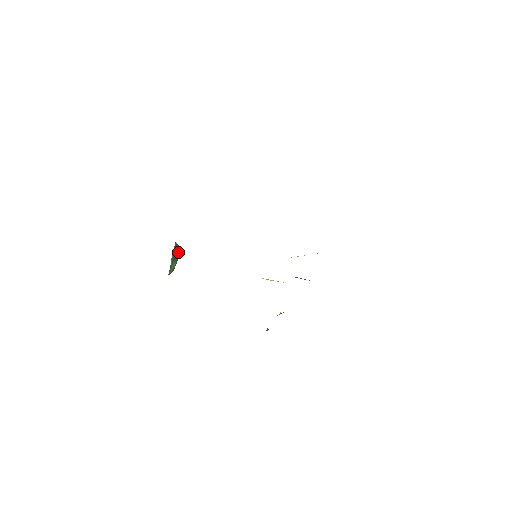
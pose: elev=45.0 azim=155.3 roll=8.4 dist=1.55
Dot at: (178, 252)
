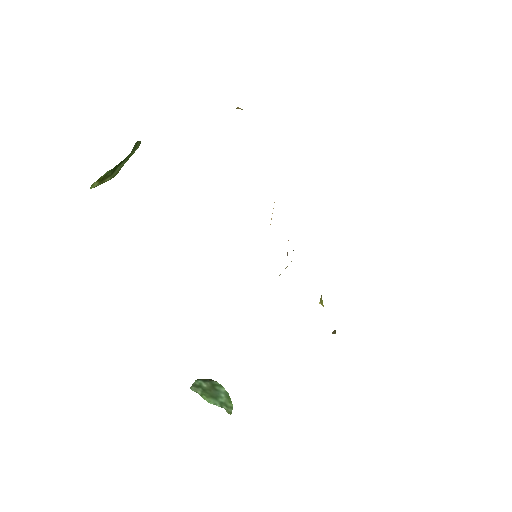
Dot at: (207, 380)
